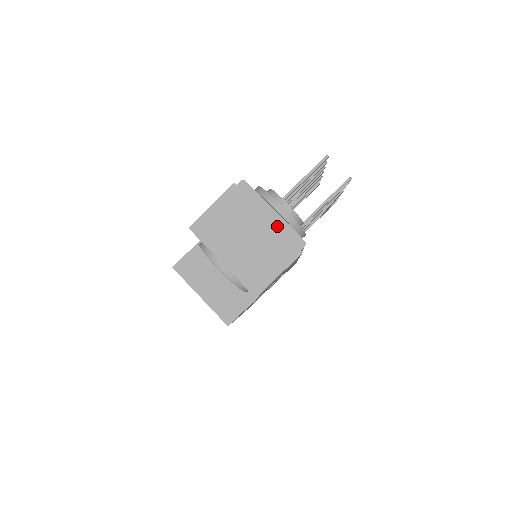
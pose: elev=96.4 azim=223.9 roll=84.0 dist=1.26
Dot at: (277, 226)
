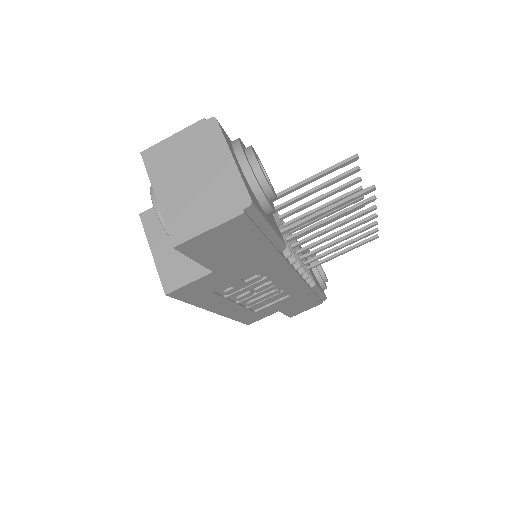
Dot at: (229, 175)
